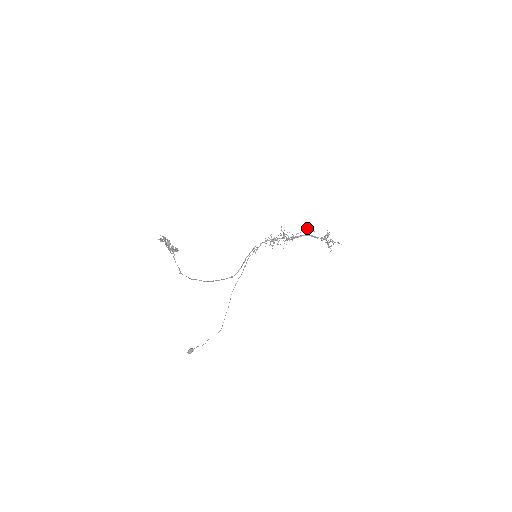
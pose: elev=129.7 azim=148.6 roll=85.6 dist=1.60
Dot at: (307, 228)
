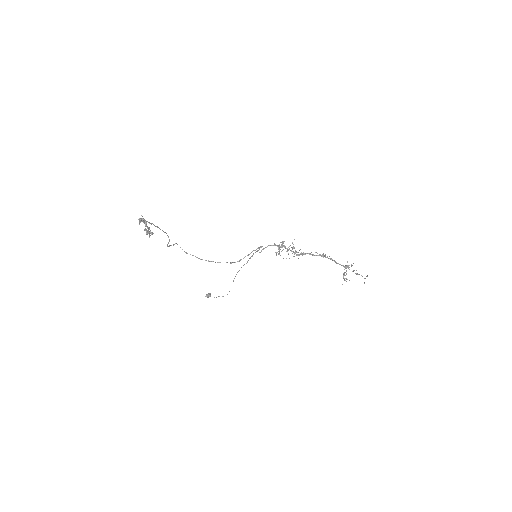
Dot at: occluded
